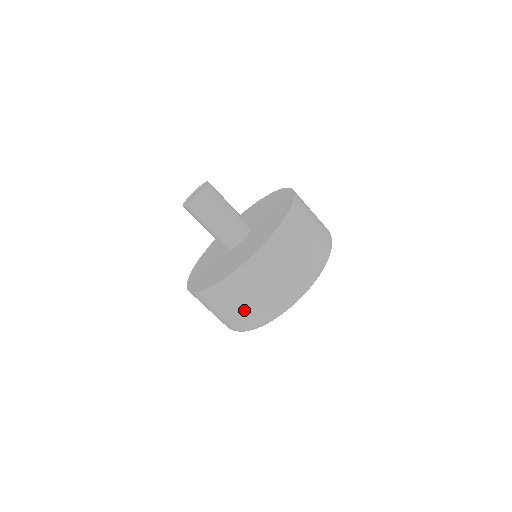
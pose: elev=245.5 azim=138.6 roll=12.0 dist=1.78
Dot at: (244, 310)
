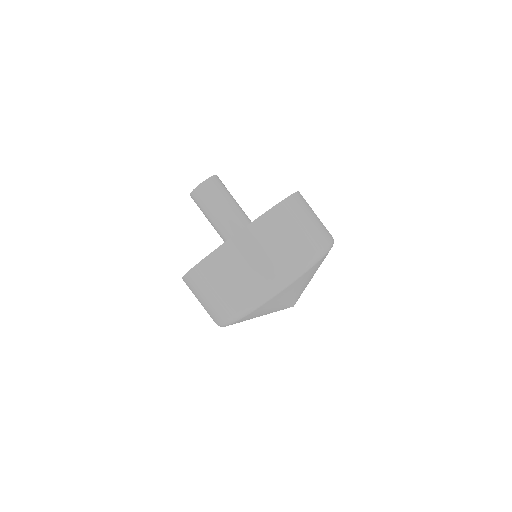
Dot at: (216, 300)
